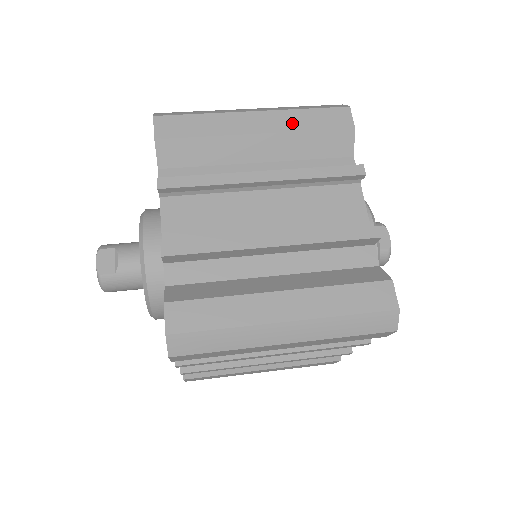
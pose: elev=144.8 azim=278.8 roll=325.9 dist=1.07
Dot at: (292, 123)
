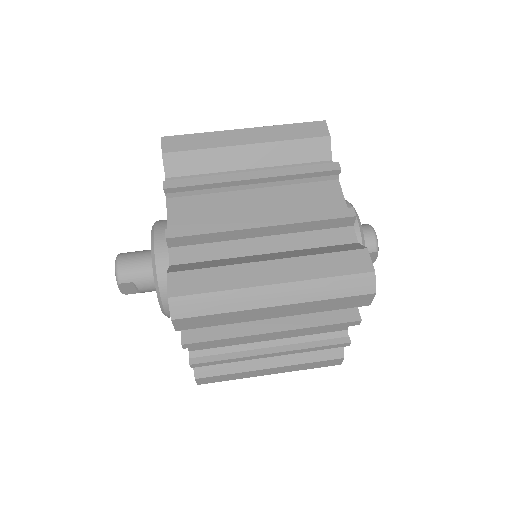
Dot at: (310, 309)
